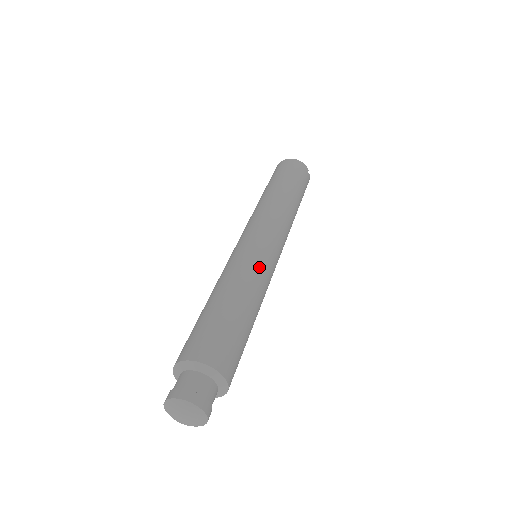
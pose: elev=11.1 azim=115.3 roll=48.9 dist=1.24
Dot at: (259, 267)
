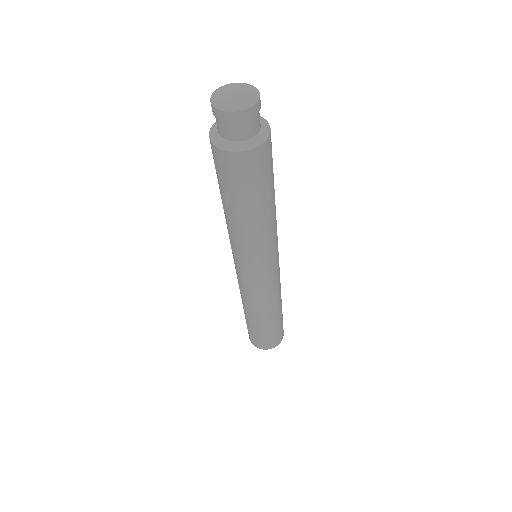
Dot at: occluded
